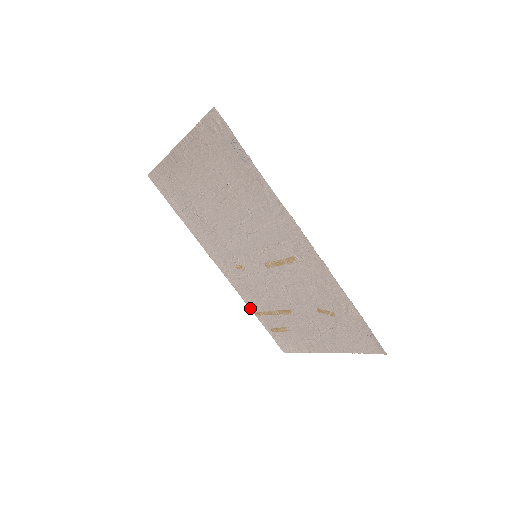
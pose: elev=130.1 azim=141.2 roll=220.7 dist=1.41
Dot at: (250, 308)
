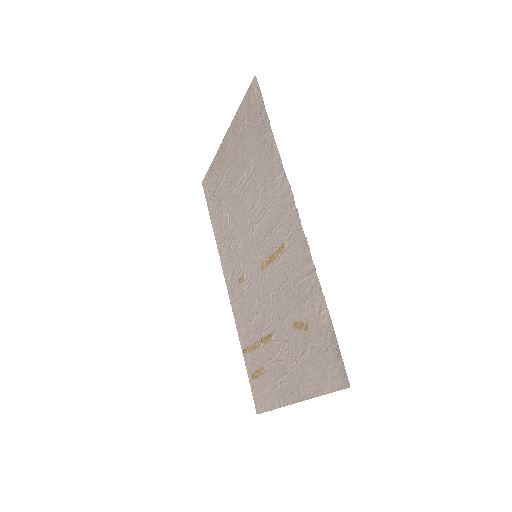
Dot at: (240, 343)
